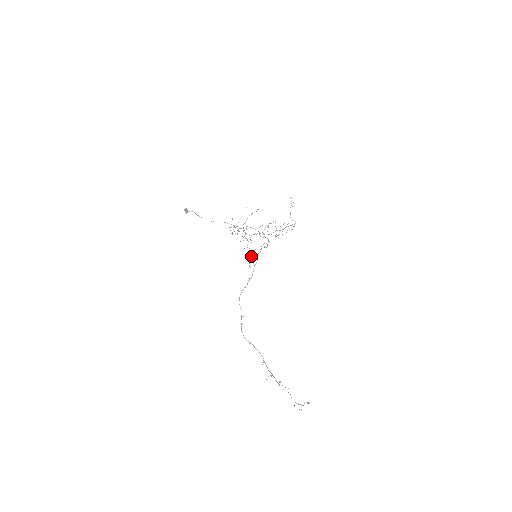
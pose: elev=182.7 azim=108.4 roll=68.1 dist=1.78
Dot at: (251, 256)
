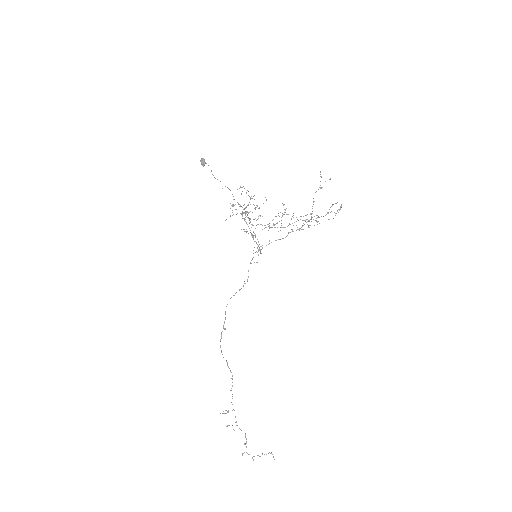
Dot at: occluded
